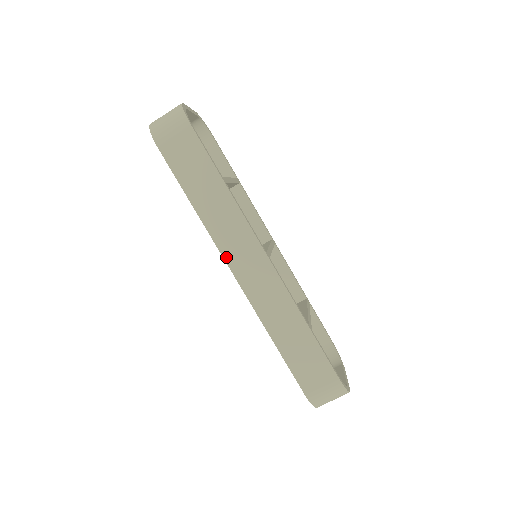
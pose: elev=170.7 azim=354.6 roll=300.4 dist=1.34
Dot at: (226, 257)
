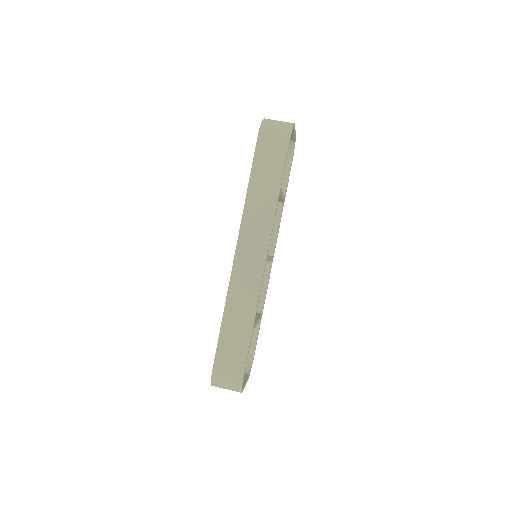
Dot at: (240, 238)
